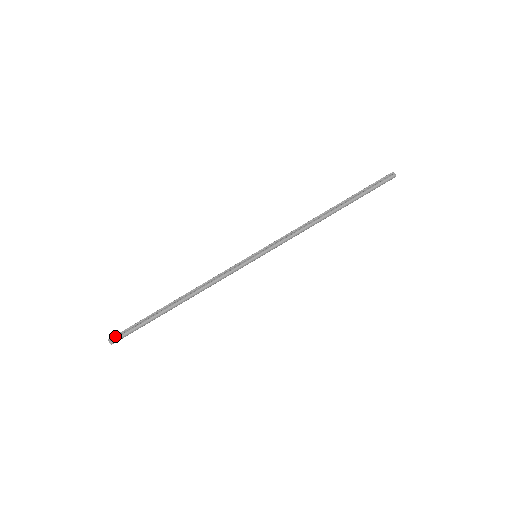
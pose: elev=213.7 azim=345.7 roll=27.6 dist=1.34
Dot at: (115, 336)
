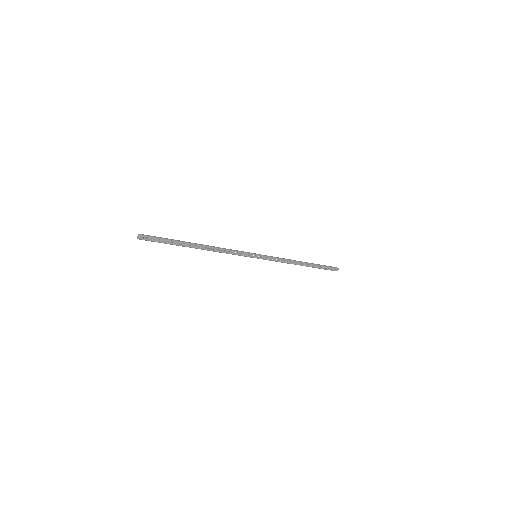
Dot at: (146, 237)
